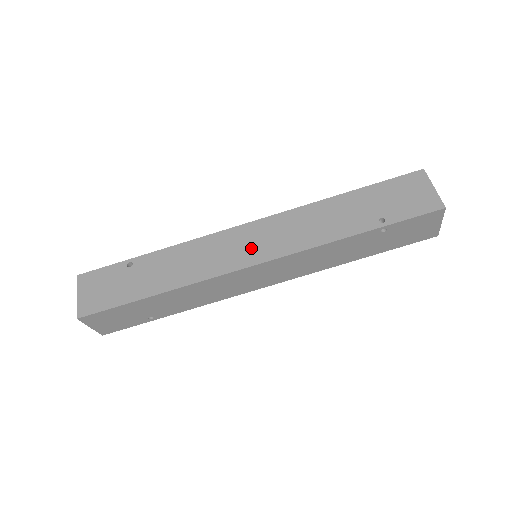
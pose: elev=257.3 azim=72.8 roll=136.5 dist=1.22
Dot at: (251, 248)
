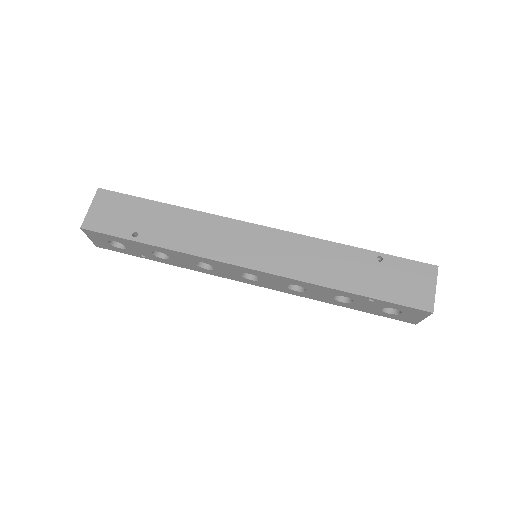
Dot at: occluded
